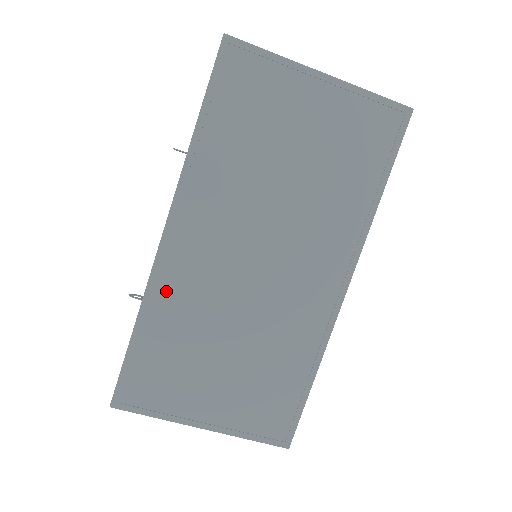
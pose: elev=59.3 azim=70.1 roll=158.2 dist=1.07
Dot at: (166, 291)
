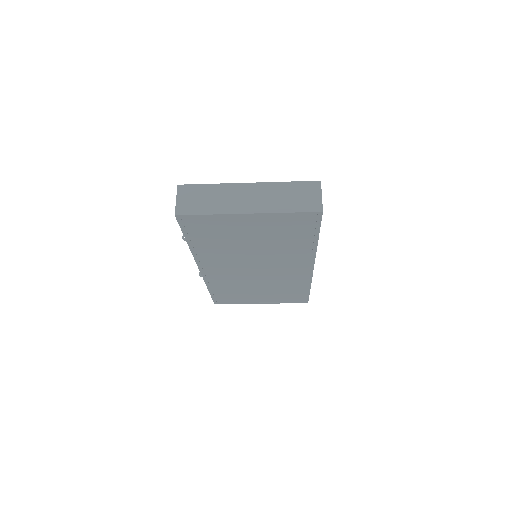
Dot at: (215, 281)
